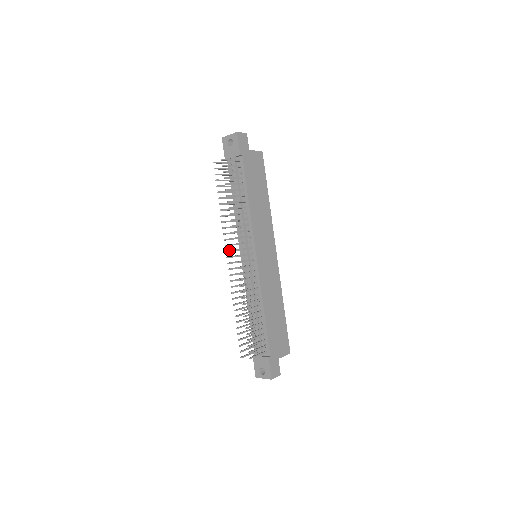
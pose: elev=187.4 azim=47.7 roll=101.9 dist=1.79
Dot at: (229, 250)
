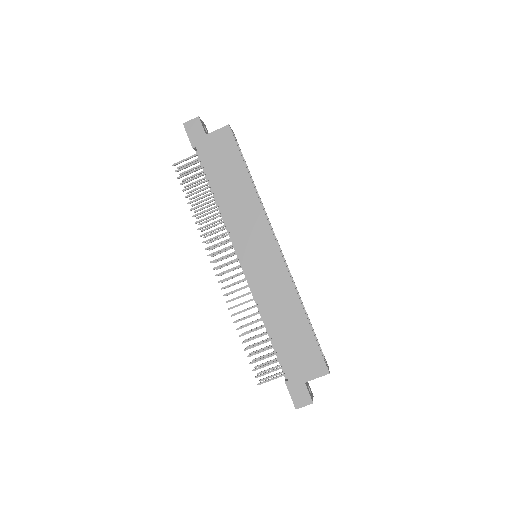
Dot at: (218, 260)
